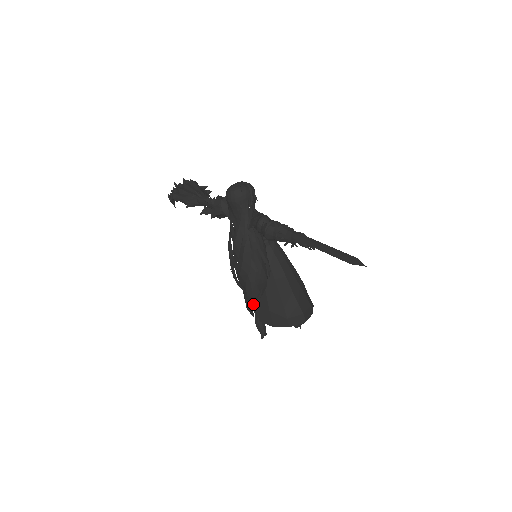
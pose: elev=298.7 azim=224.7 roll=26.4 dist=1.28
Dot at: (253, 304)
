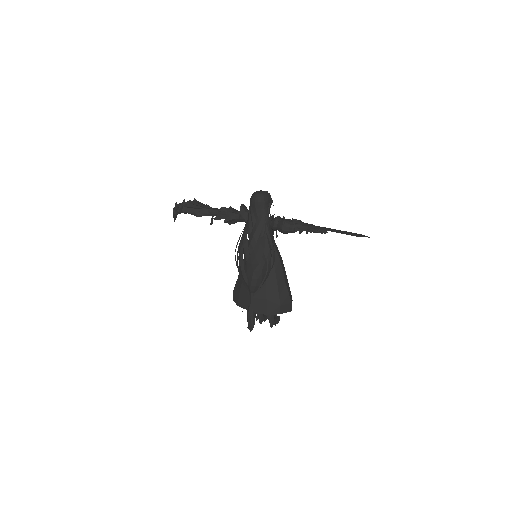
Dot at: (251, 295)
